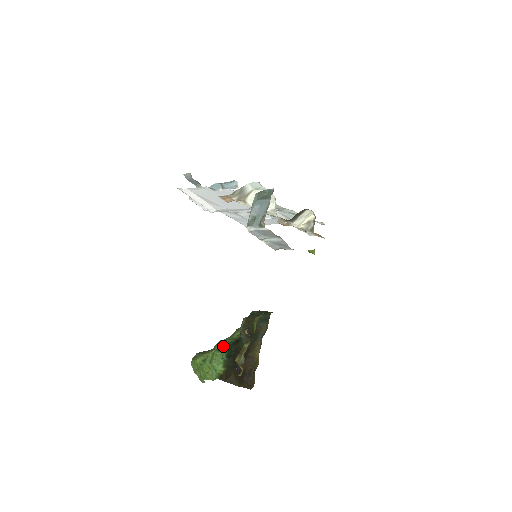
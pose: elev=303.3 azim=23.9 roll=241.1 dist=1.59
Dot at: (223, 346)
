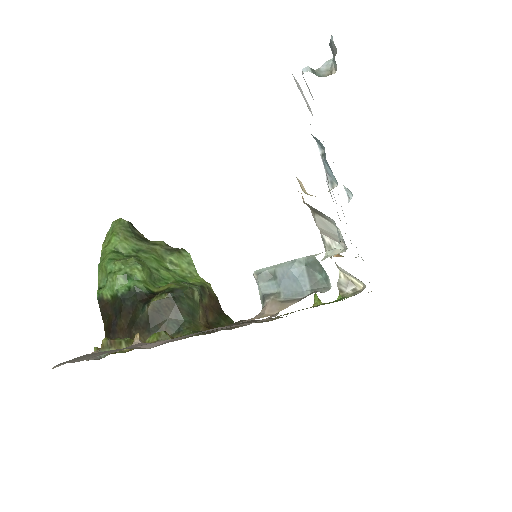
Dot at: (132, 280)
